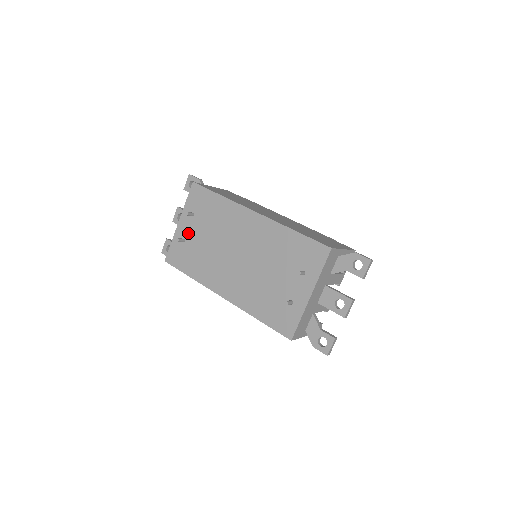
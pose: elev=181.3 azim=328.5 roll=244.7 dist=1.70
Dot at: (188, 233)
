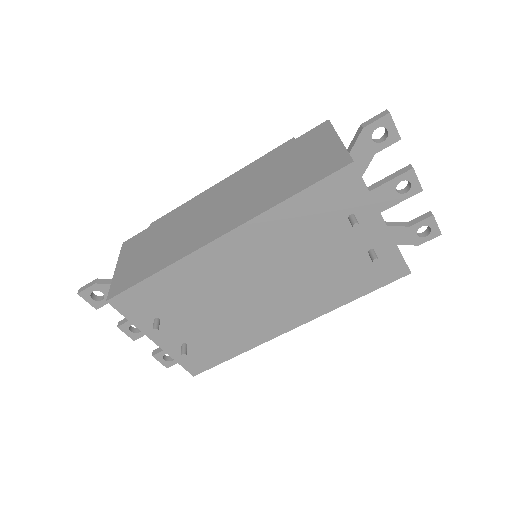
Dot at: (179, 336)
